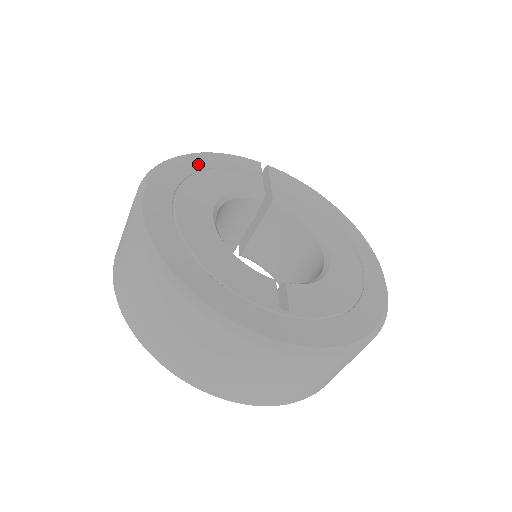
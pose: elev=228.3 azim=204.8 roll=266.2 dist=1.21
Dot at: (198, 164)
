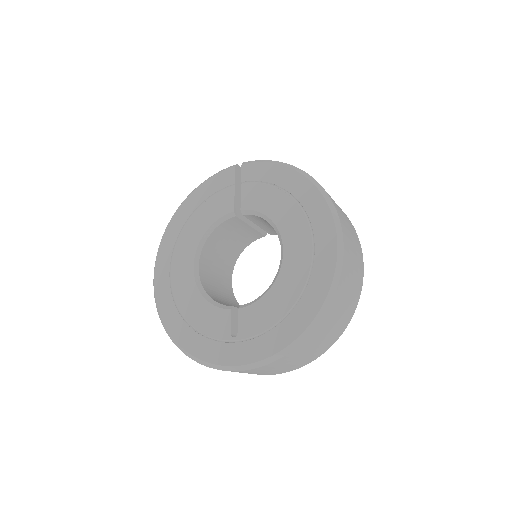
Dot at: (186, 212)
